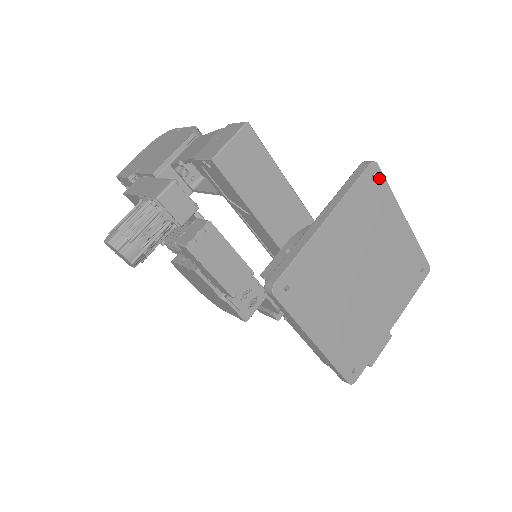
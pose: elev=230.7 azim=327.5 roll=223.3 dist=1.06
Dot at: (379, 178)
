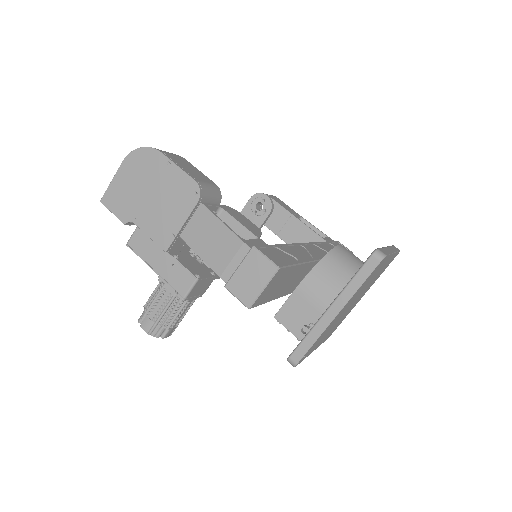
Dot at: occluded
